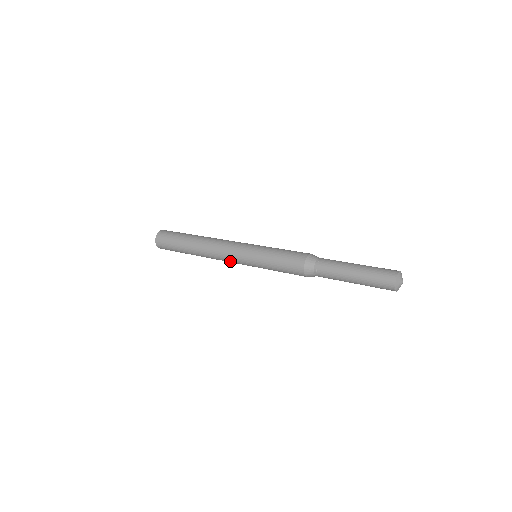
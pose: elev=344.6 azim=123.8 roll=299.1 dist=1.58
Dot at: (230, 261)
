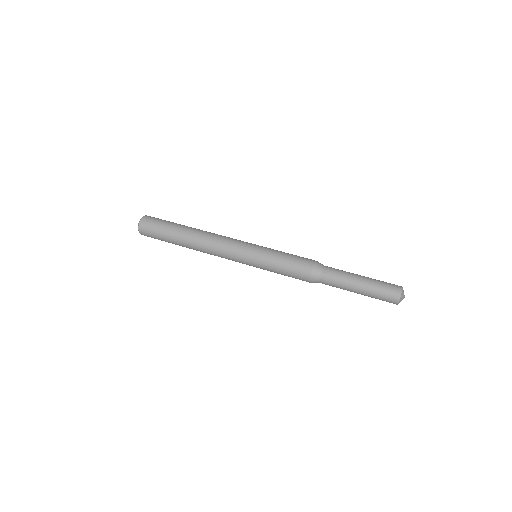
Dot at: occluded
